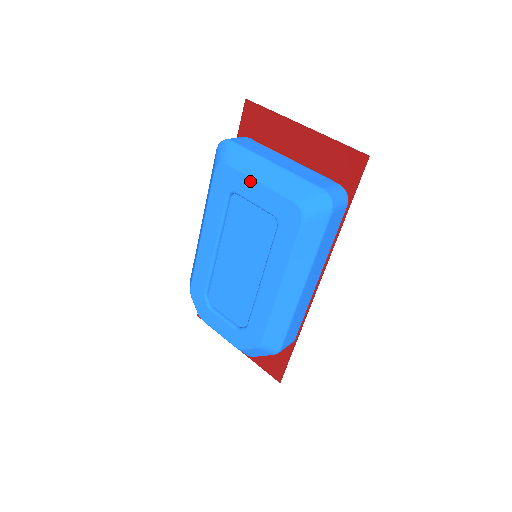
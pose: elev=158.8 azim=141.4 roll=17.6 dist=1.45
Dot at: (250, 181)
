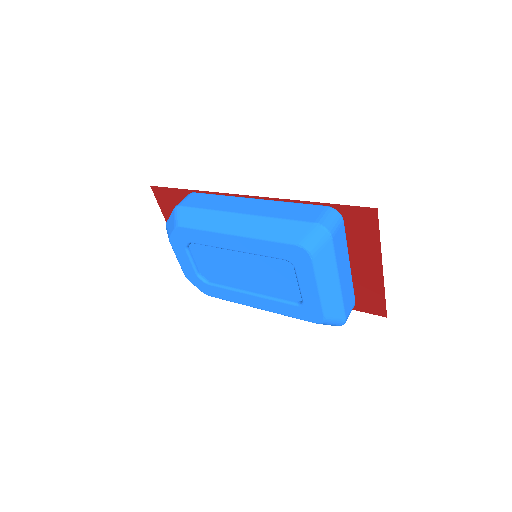
Dot at: (314, 282)
